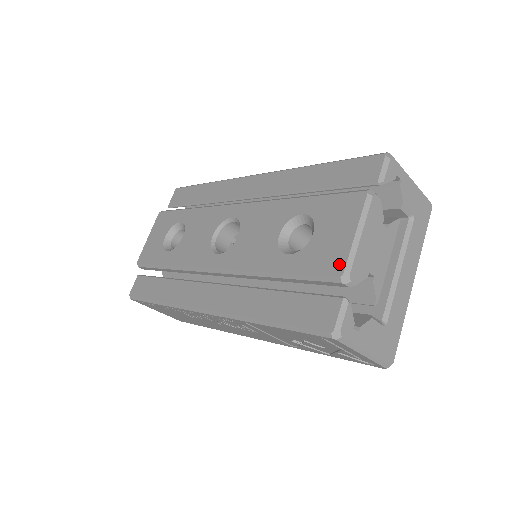
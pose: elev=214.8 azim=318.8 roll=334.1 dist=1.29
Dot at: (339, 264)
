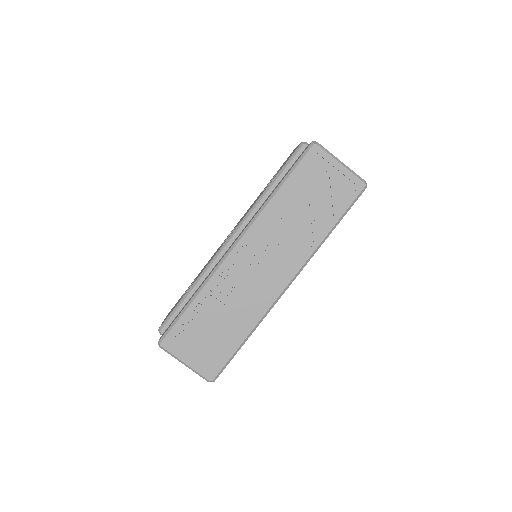
Dot at: occluded
